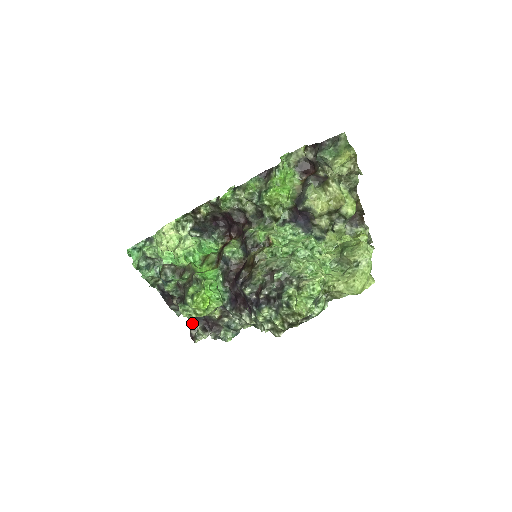
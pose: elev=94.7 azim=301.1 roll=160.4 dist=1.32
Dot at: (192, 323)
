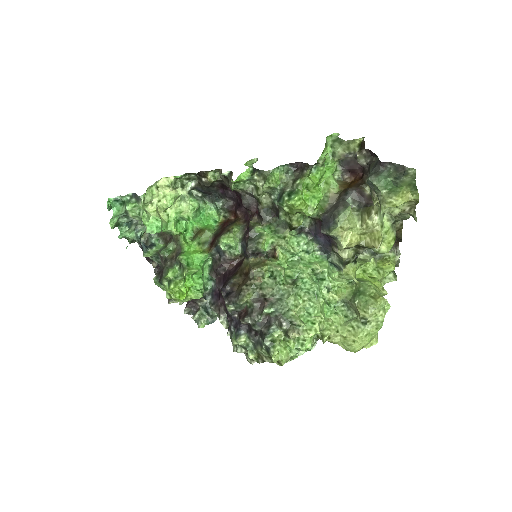
Dot at: occluded
